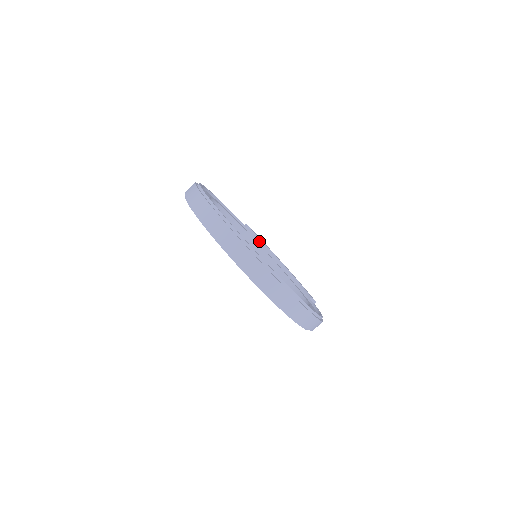
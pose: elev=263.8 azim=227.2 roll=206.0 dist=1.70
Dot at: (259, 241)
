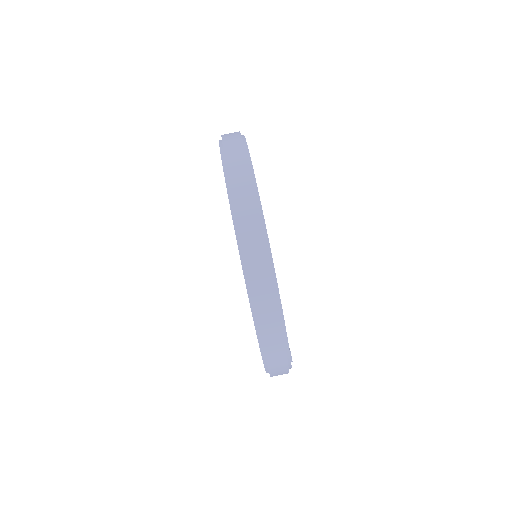
Dot at: occluded
